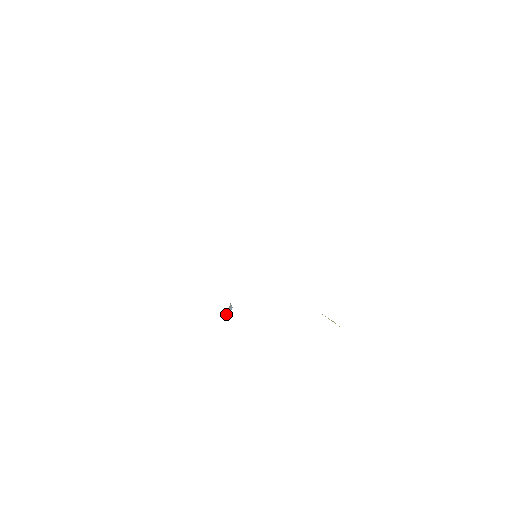
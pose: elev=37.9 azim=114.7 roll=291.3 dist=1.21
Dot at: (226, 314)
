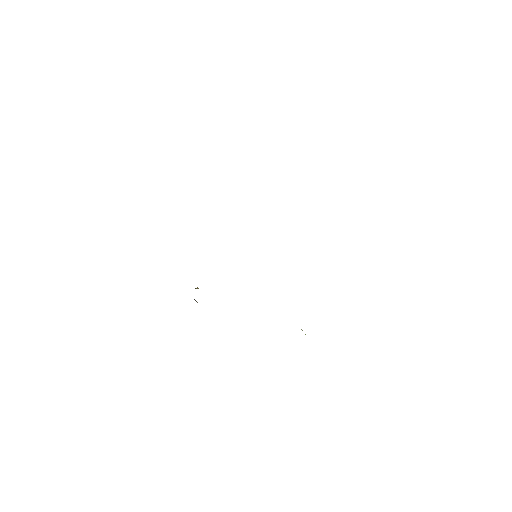
Dot at: occluded
